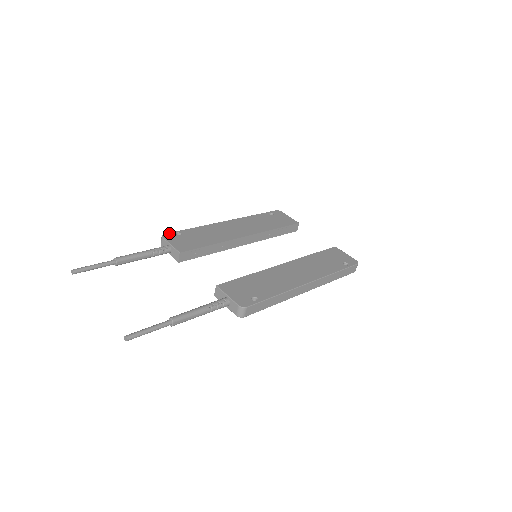
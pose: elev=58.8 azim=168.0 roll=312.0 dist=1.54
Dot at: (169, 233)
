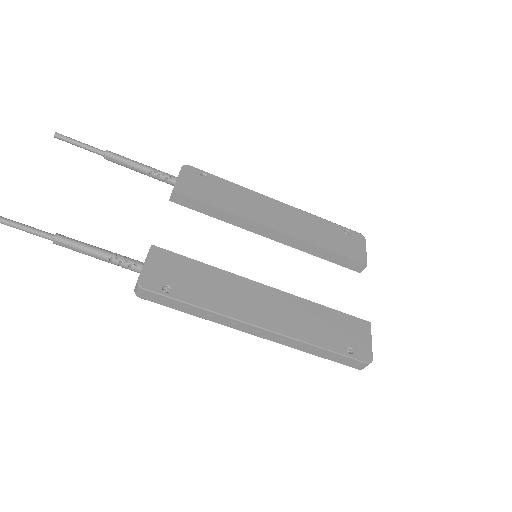
Dot at: (195, 168)
